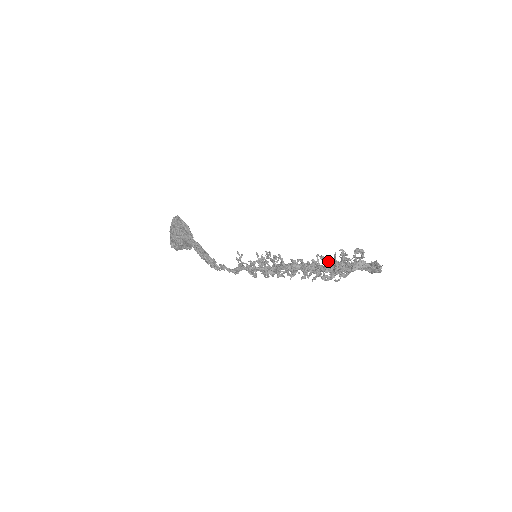
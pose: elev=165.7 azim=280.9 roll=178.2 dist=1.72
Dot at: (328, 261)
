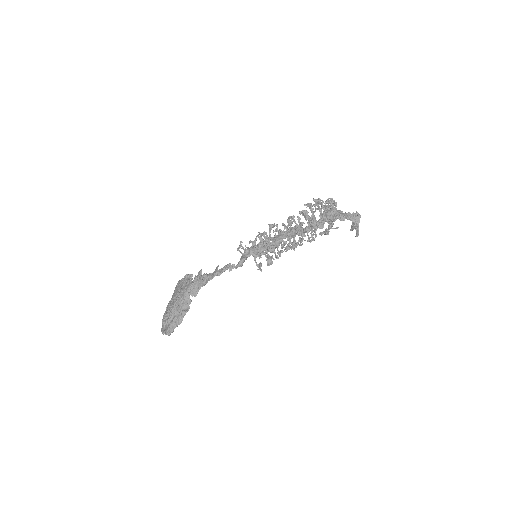
Dot at: (310, 203)
